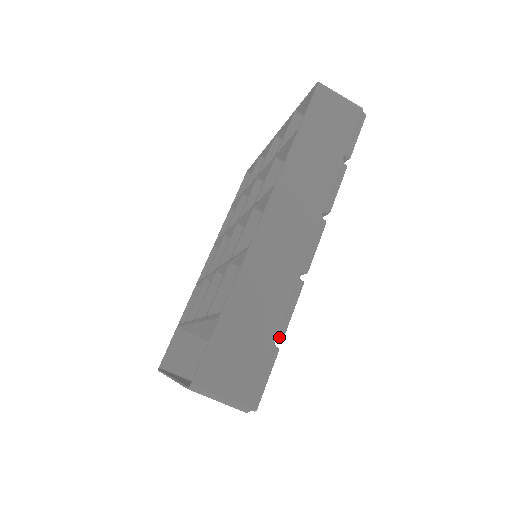
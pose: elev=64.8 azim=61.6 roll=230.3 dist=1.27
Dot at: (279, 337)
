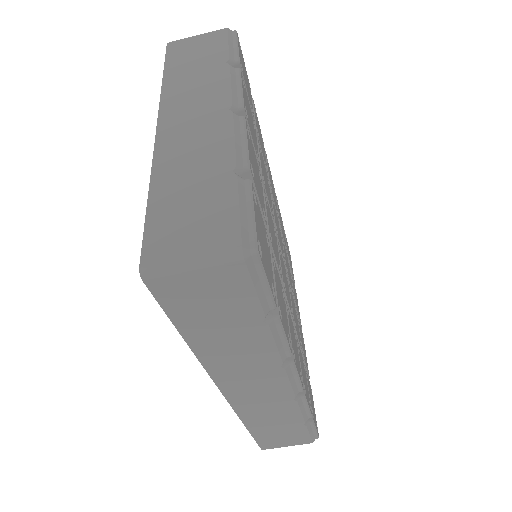
Dot at: (308, 418)
